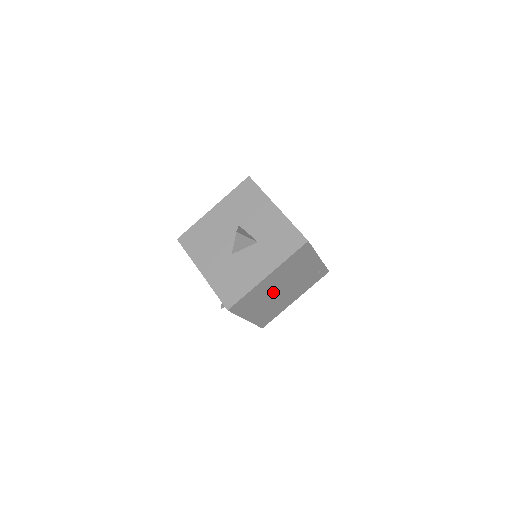
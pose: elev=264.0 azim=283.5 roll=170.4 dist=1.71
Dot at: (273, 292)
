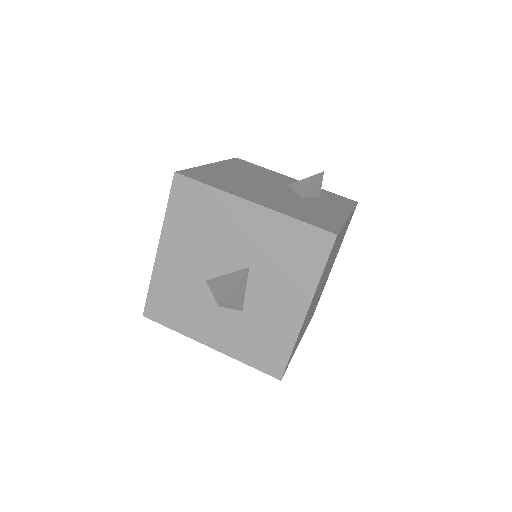
Dot at: occluded
